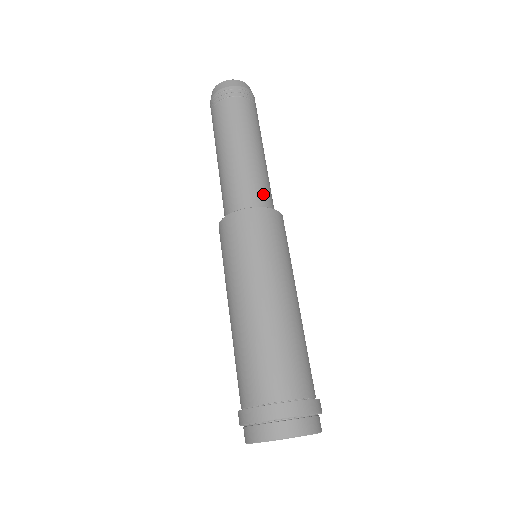
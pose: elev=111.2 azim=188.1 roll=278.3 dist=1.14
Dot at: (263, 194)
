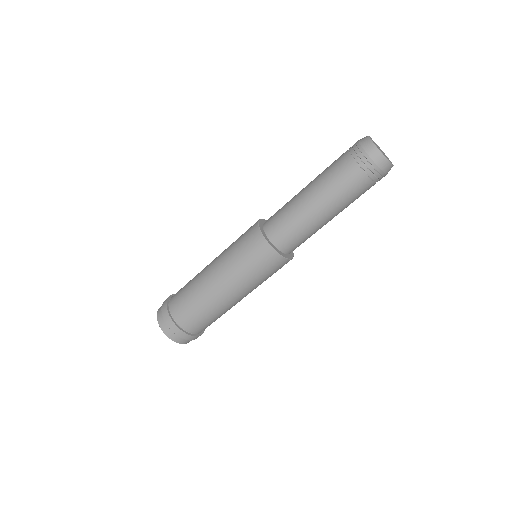
Dot at: occluded
